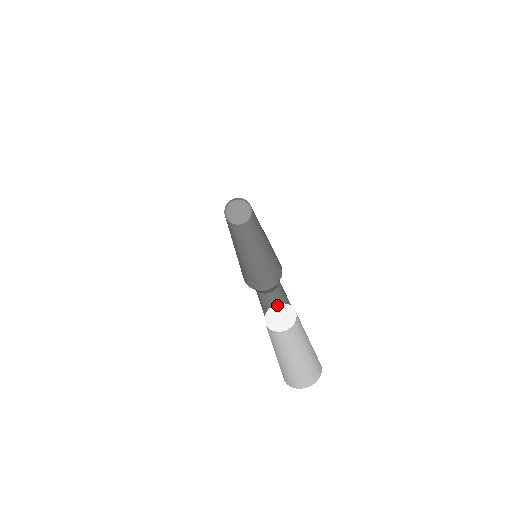
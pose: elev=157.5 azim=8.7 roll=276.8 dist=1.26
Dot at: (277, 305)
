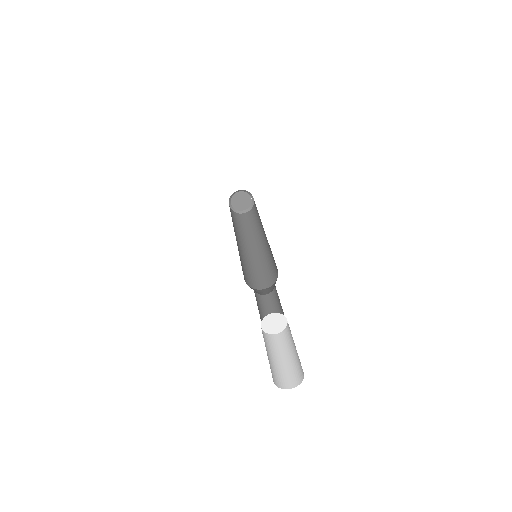
Dot at: (270, 314)
